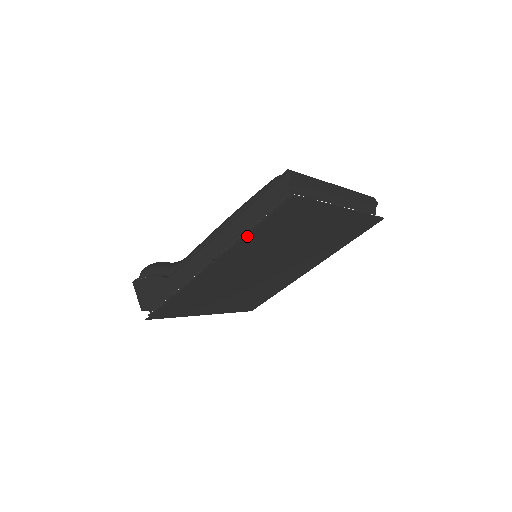
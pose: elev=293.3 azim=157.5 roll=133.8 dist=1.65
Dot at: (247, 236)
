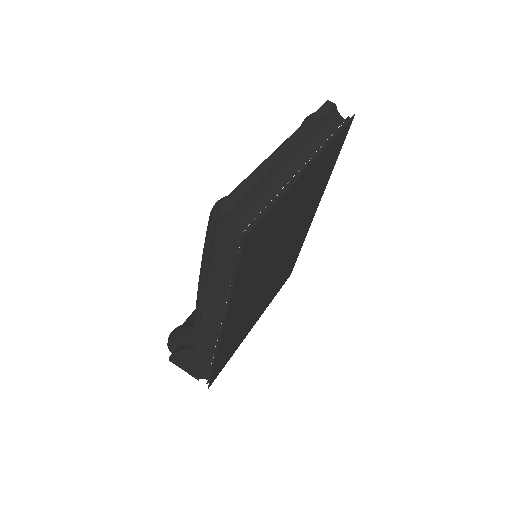
Dot at: (233, 291)
